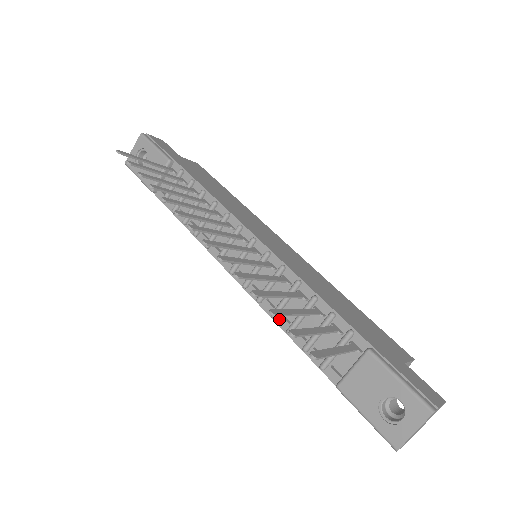
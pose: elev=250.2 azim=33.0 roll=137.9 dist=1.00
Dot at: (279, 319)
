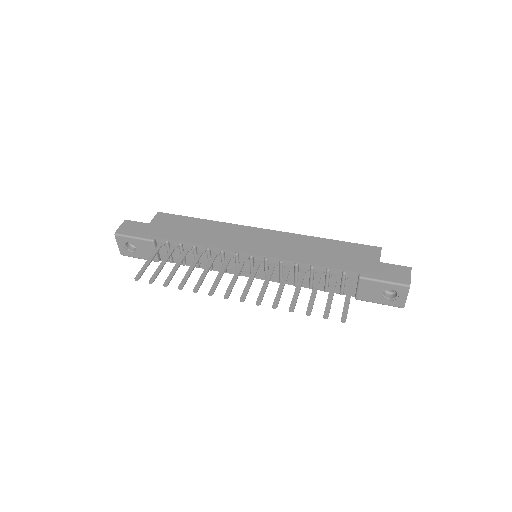
Dot at: occluded
